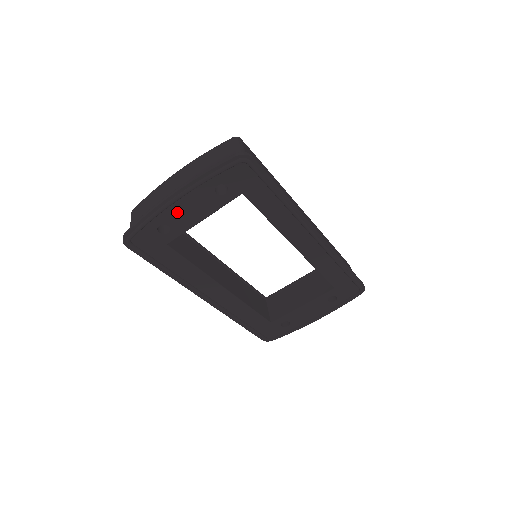
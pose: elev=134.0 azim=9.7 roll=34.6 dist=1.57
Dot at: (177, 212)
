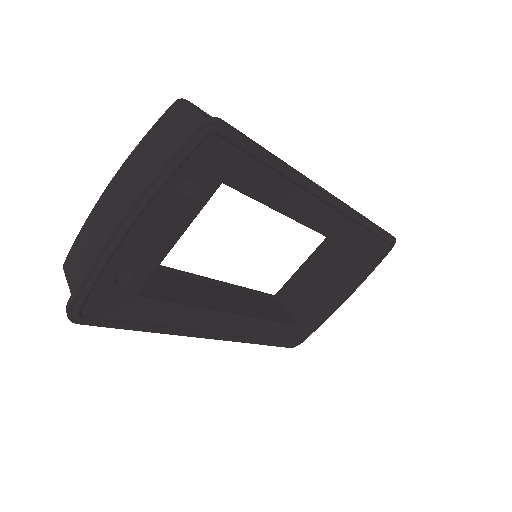
Dot at: (134, 247)
